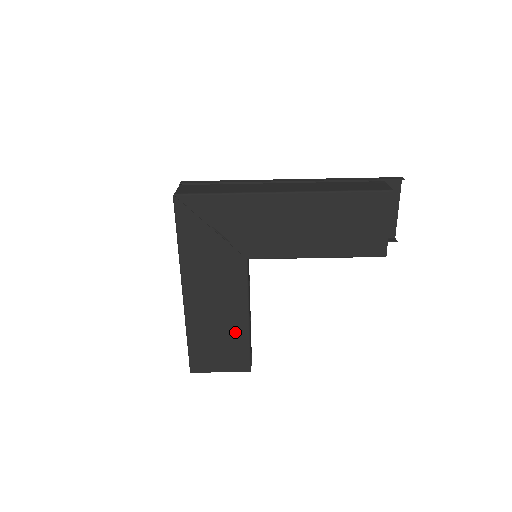
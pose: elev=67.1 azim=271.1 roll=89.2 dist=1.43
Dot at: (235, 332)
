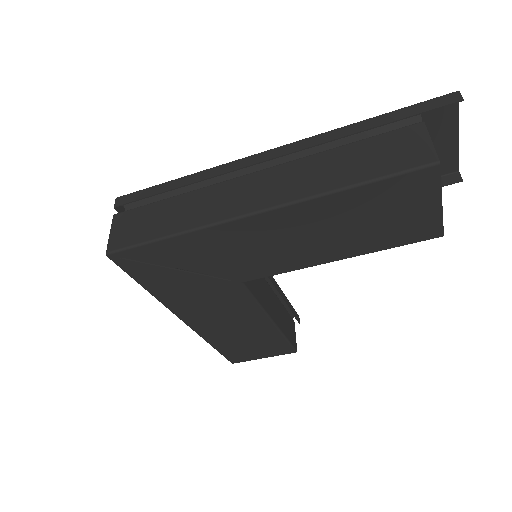
Dot at: (263, 333)
